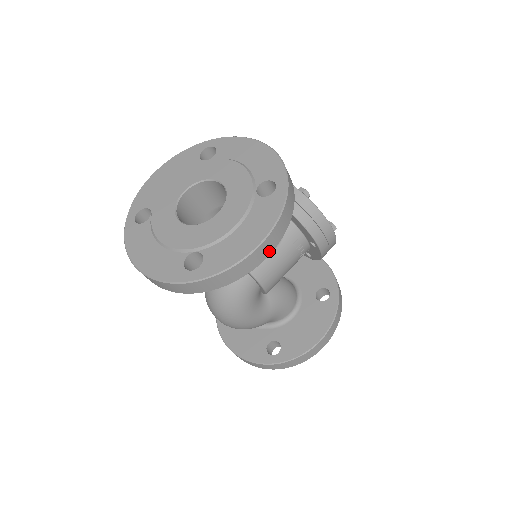
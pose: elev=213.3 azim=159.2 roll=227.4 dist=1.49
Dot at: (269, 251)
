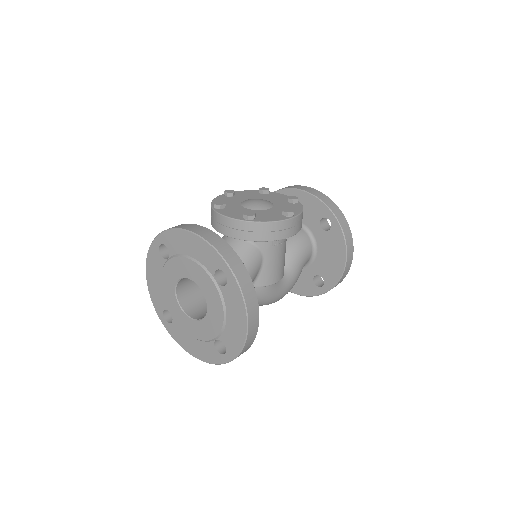
Dot at: (257, 318)
